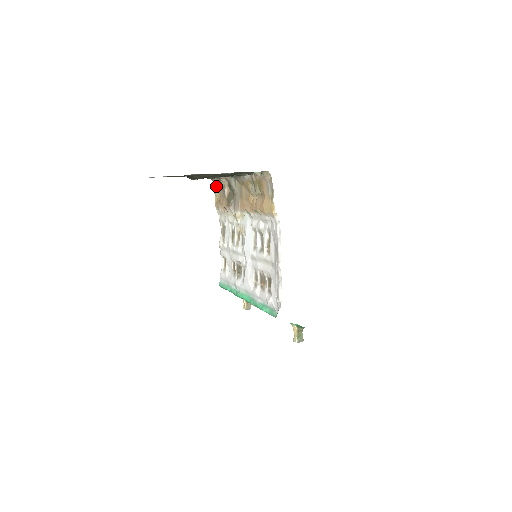
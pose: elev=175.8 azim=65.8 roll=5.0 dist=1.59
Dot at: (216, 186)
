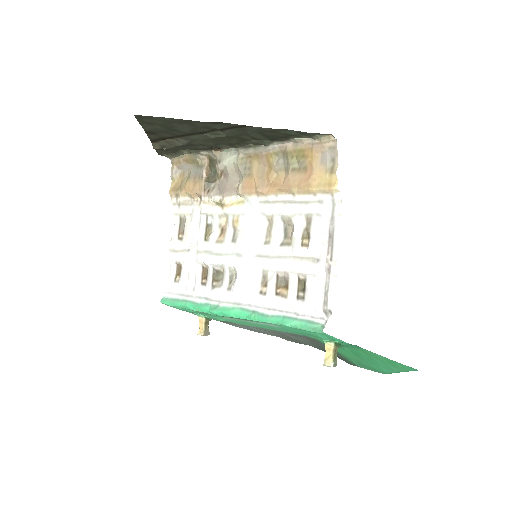
Dot at: (176, 167)
